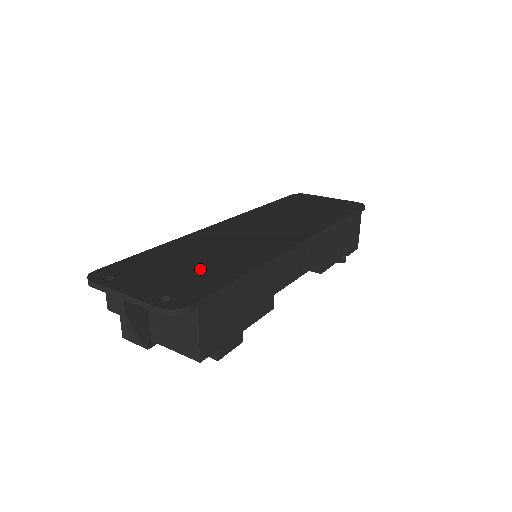
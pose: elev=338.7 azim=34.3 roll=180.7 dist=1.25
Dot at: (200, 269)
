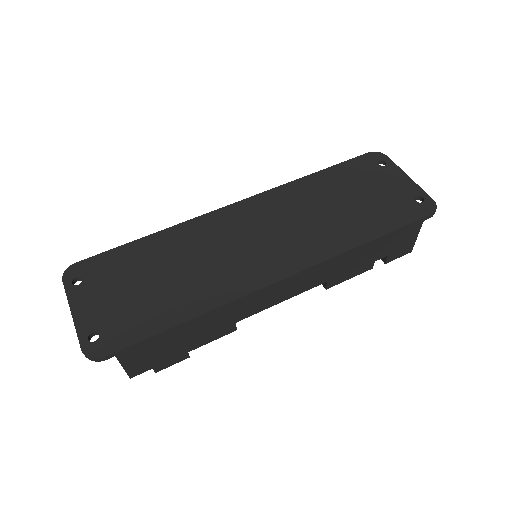
Dot at: (152, 297)
